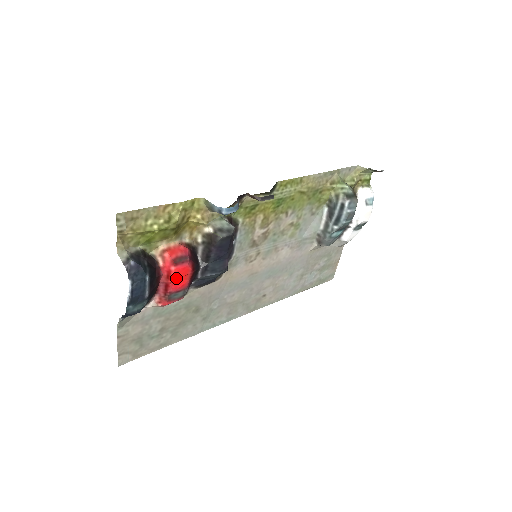
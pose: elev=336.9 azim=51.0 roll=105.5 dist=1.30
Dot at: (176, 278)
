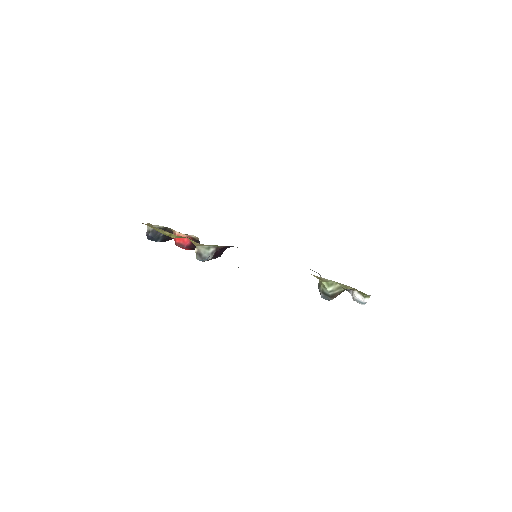
Dot at: occluded
